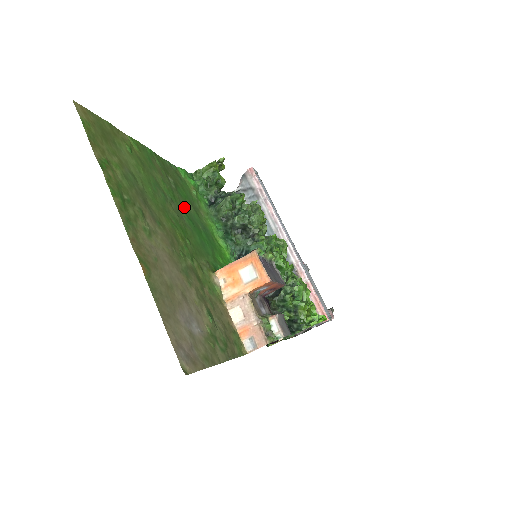
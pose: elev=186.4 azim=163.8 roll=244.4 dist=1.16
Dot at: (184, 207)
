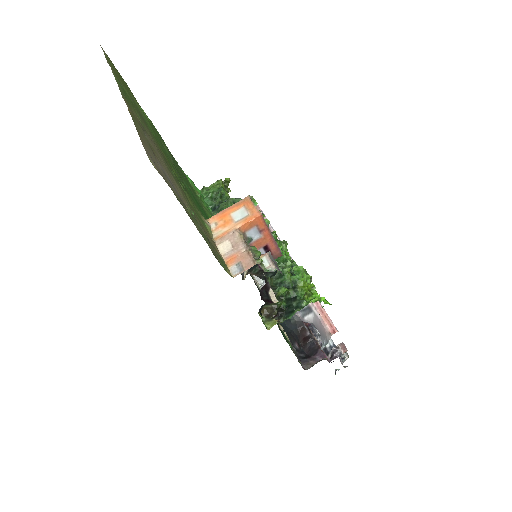
Dot at: occluded
